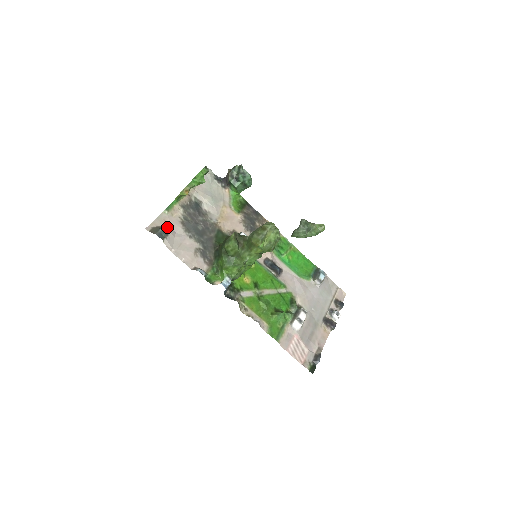
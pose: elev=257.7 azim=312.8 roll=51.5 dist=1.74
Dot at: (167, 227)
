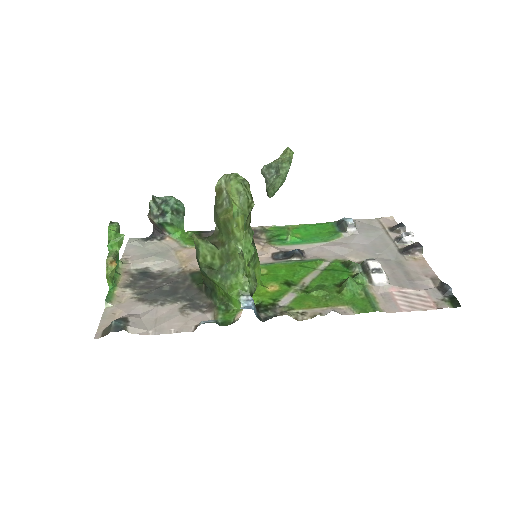
Dot at: (122, 316)
